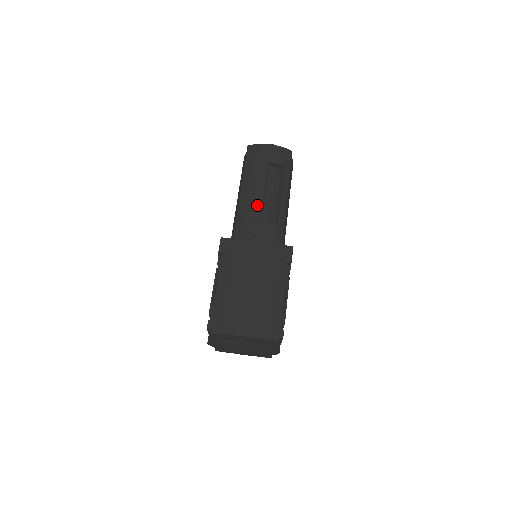
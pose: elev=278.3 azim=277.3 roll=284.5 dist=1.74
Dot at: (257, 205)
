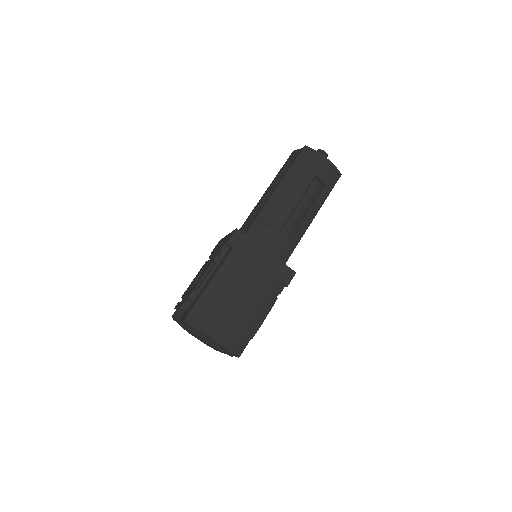
Dot at: (284, 213)
